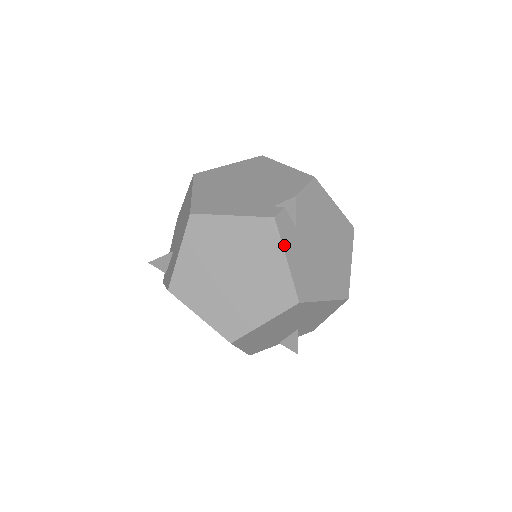
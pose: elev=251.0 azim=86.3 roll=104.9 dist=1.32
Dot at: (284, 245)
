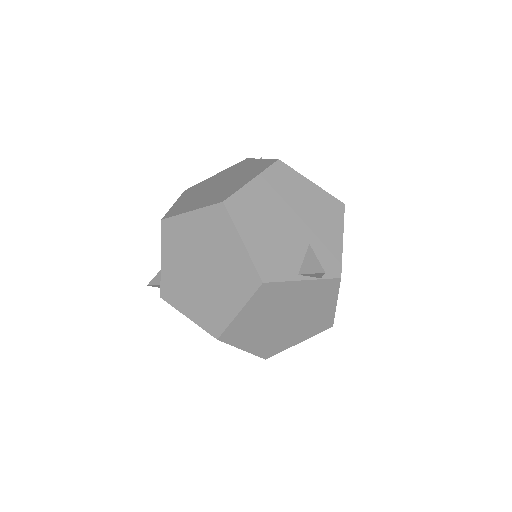
Dot at: occluded
